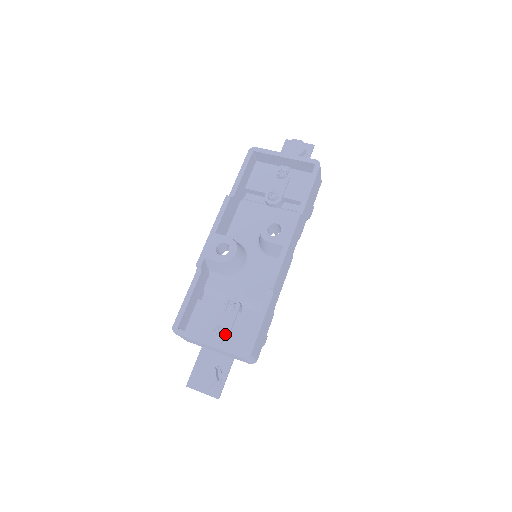
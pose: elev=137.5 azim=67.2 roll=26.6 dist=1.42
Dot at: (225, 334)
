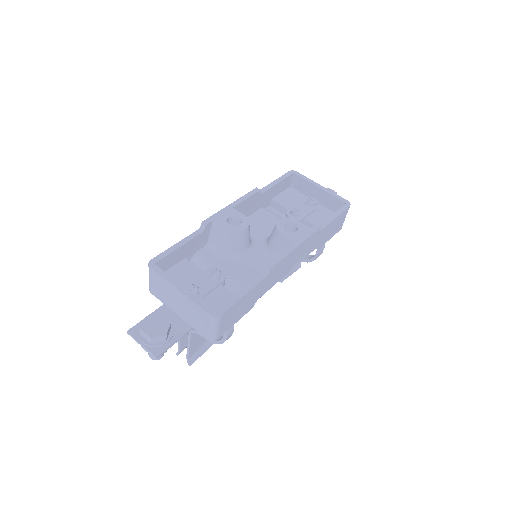
Dot at: (198, 295)
